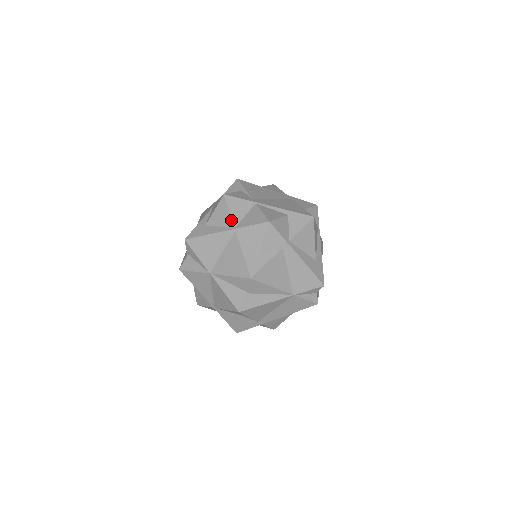
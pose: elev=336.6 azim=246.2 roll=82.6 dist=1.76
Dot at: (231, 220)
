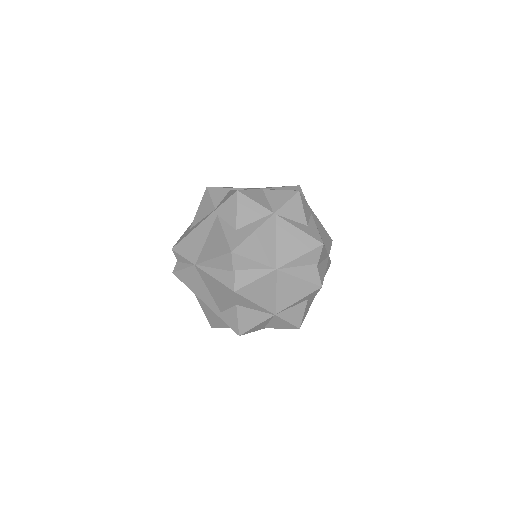
Dot at: (264, 208)
